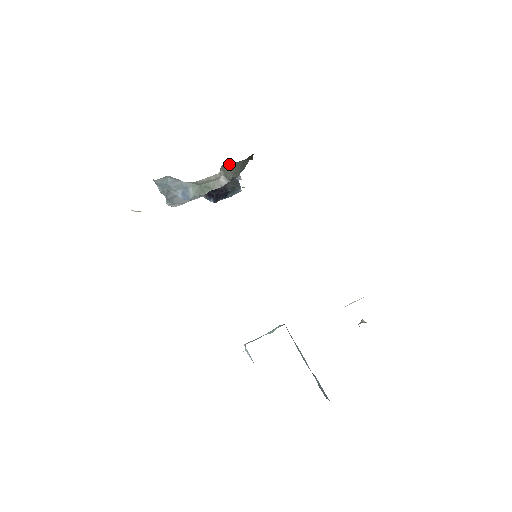
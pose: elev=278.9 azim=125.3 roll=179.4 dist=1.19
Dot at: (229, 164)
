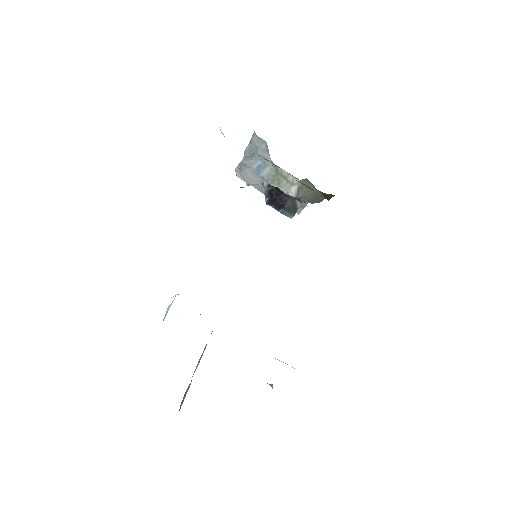
Dot at: (311, 184)
